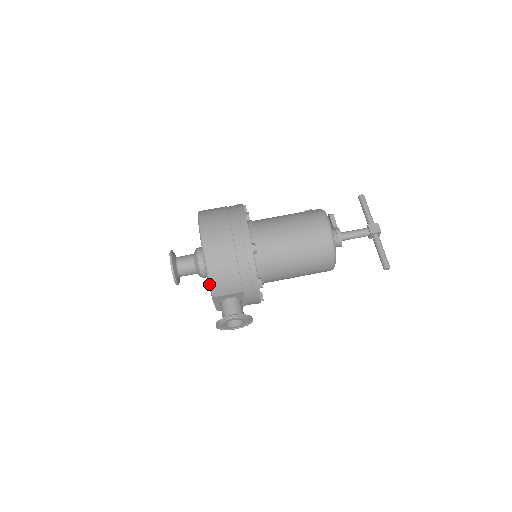
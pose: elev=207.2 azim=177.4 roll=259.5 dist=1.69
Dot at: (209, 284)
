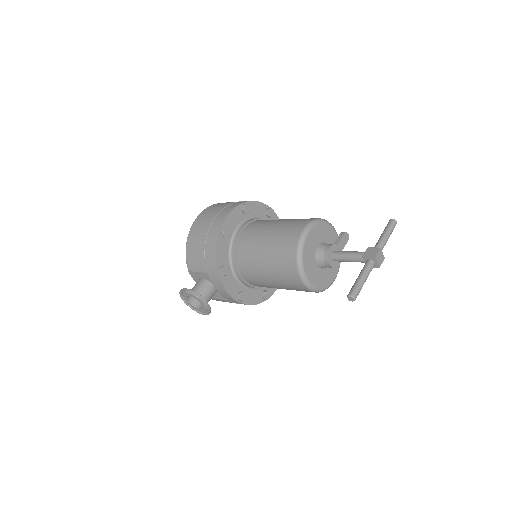
Dot at: (186, 256)
